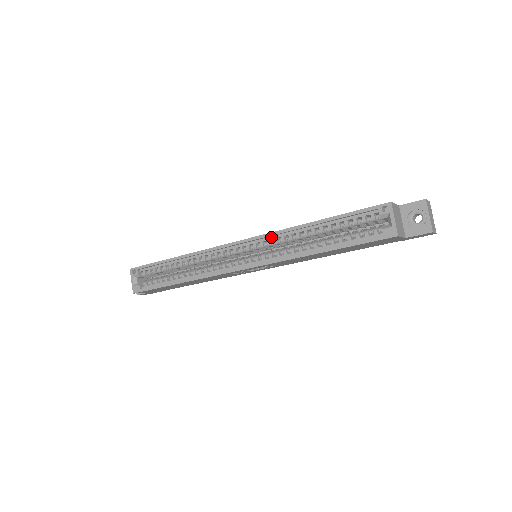
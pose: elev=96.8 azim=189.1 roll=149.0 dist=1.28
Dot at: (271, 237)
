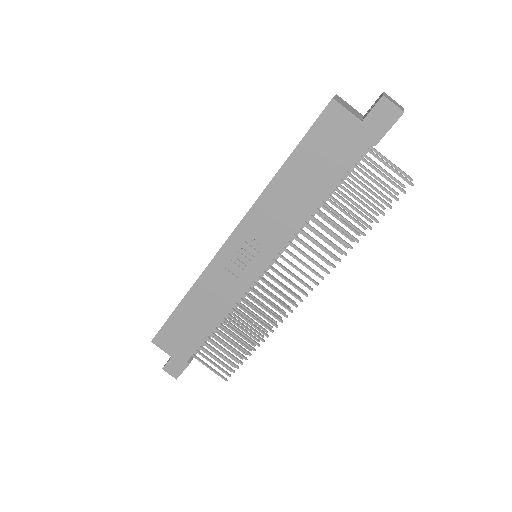
Dot at: occluded
